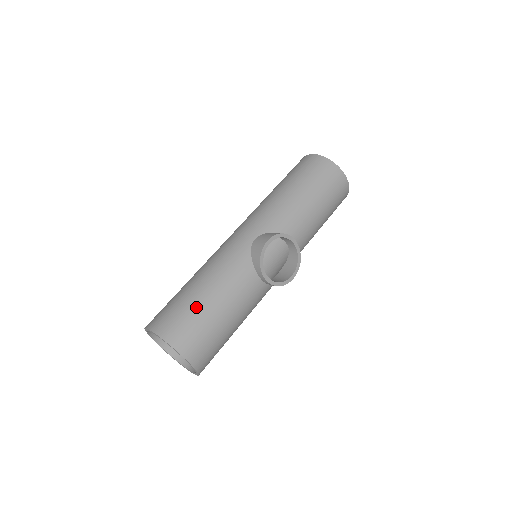
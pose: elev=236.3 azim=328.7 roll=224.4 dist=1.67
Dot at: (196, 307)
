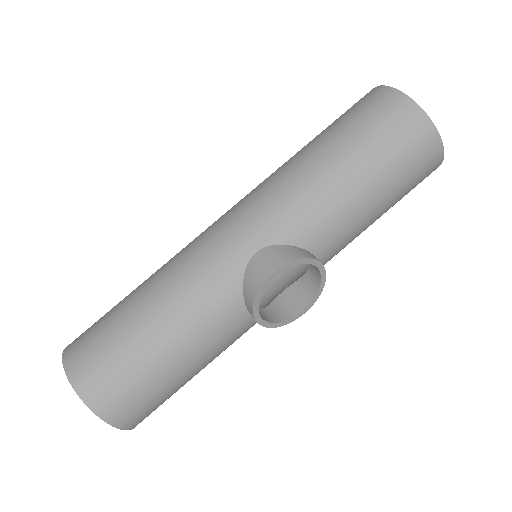
Dot at: (138, 355)
